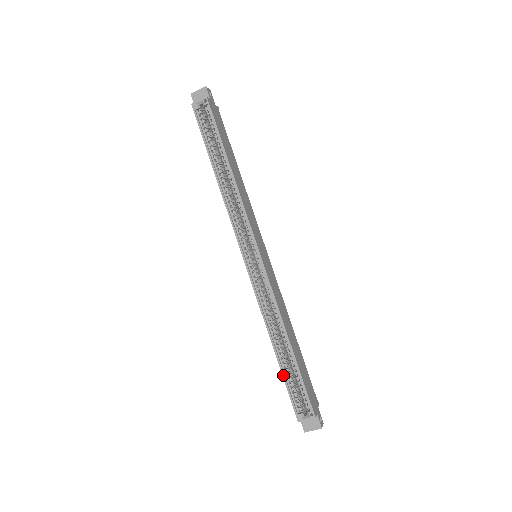
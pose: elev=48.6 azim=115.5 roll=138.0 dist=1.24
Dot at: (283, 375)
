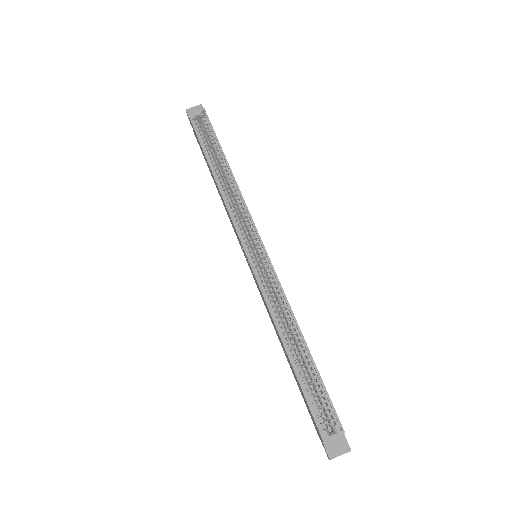
Dot at: (299, 382)
